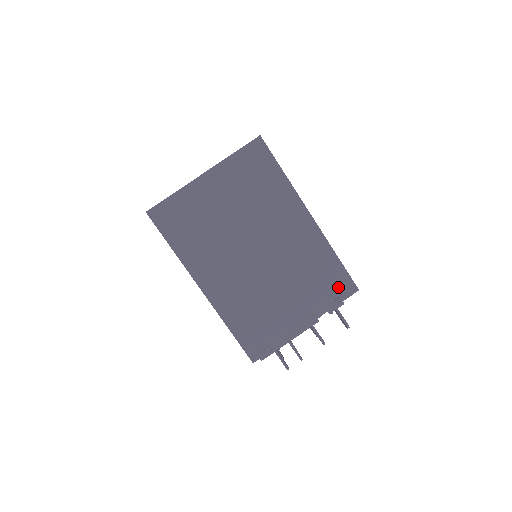
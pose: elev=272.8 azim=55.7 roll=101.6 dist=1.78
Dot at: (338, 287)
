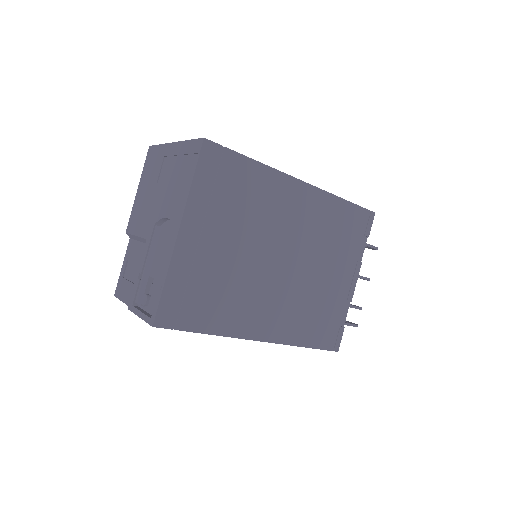
Dot at: (360, 226)
